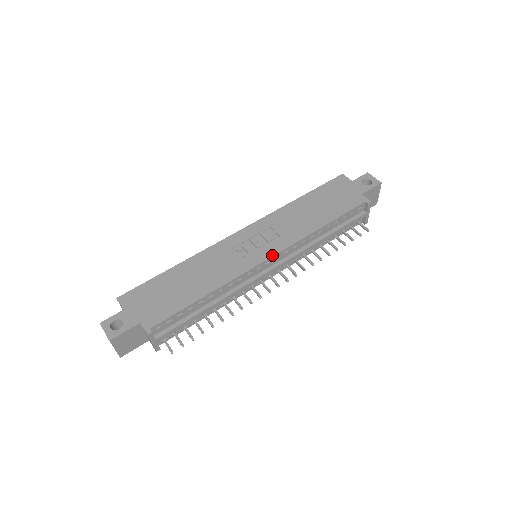
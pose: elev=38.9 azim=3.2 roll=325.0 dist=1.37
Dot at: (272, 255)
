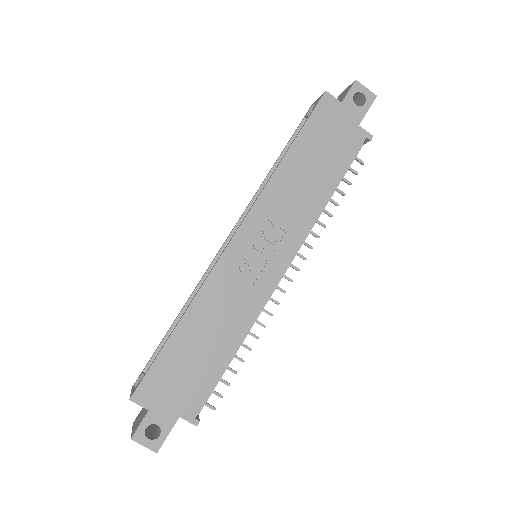
Dot at: (287, 264)
